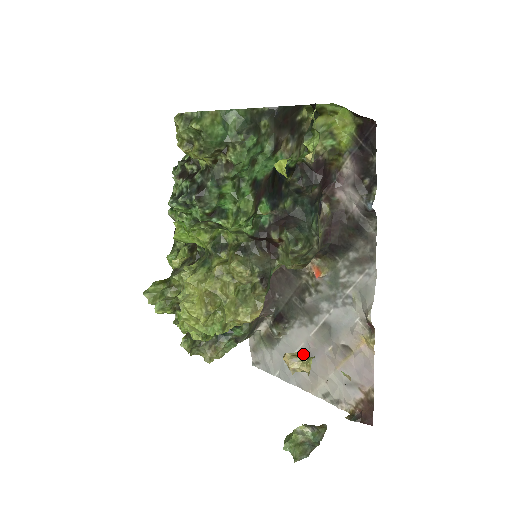
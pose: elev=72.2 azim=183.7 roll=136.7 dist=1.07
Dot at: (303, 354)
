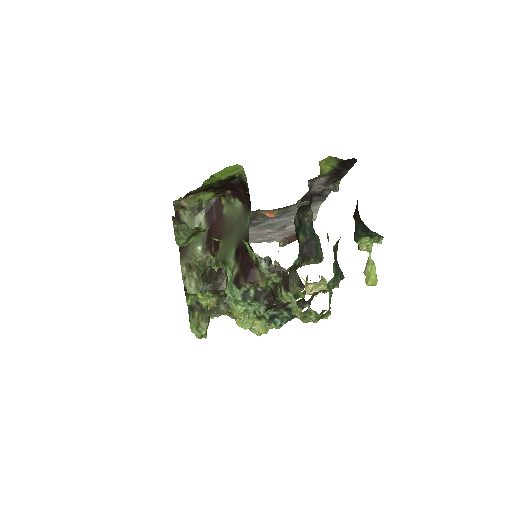
Dot at: occluded
